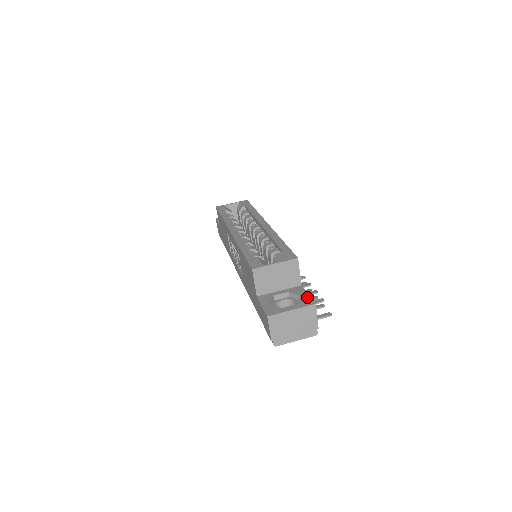
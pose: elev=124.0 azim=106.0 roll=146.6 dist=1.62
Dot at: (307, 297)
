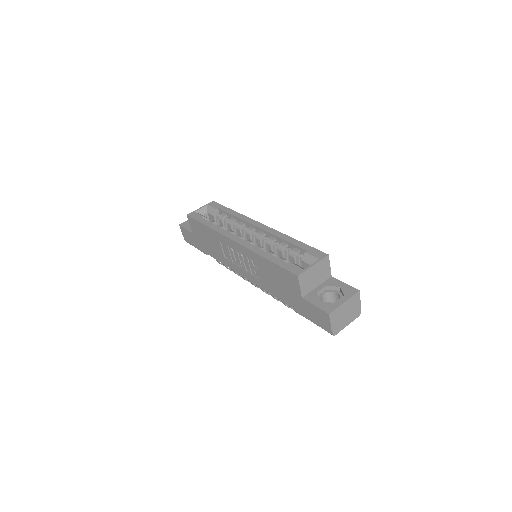
Dot at: (347, 286)
